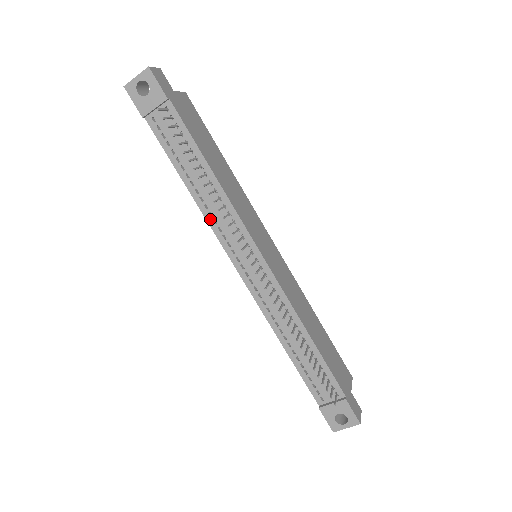
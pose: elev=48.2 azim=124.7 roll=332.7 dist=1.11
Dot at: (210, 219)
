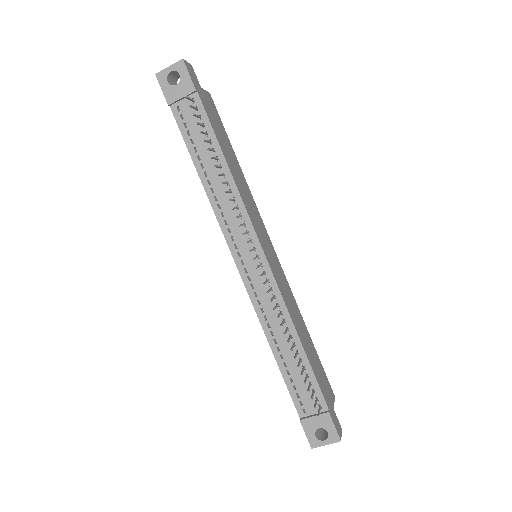
Dot at: (218, 211)
